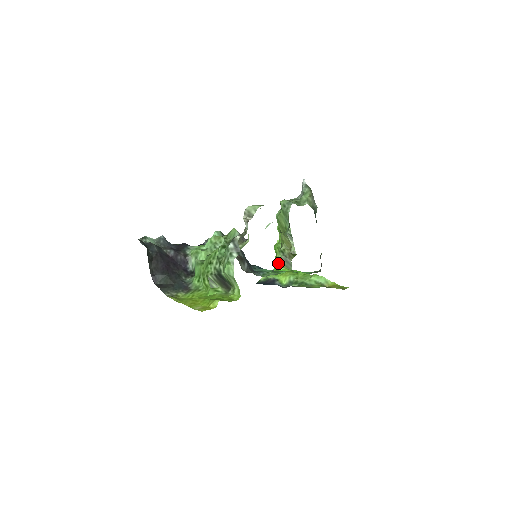
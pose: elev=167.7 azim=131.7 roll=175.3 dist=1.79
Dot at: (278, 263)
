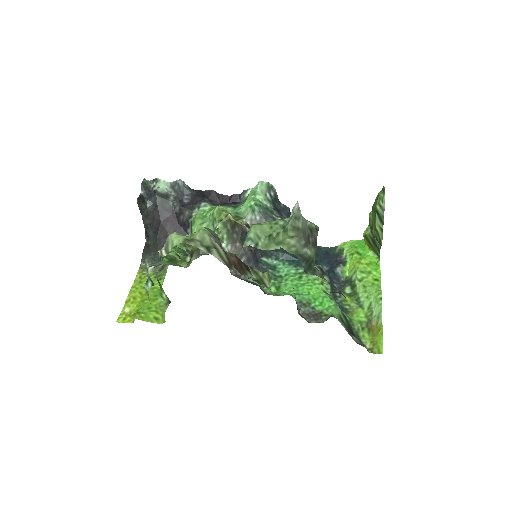
Dot at: (364, 238)
